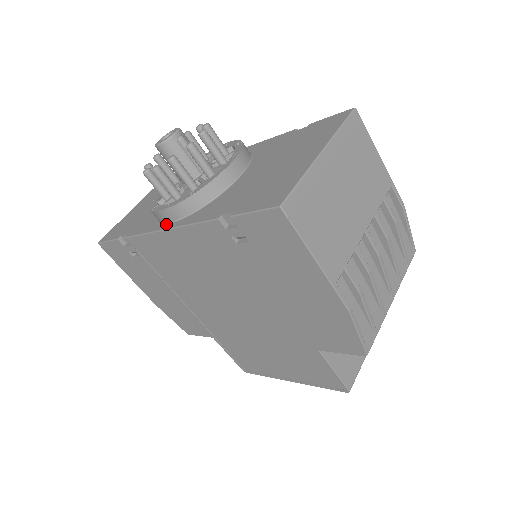
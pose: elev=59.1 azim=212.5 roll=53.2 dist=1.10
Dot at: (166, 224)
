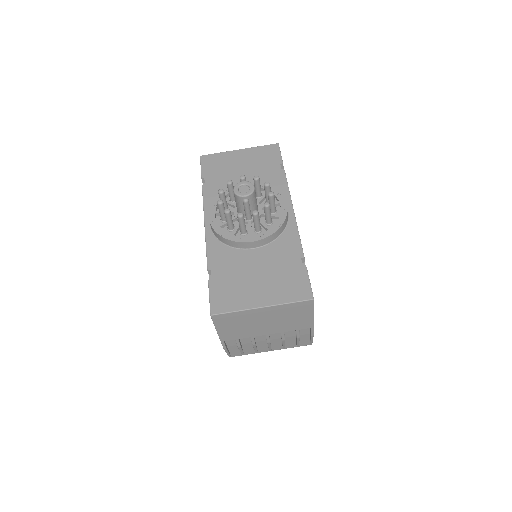
Dot at: occluded
